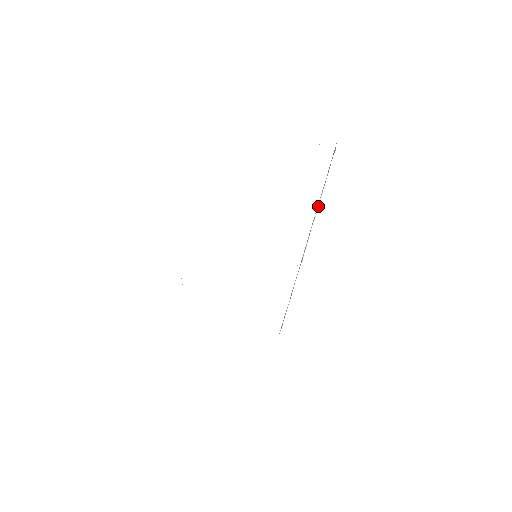
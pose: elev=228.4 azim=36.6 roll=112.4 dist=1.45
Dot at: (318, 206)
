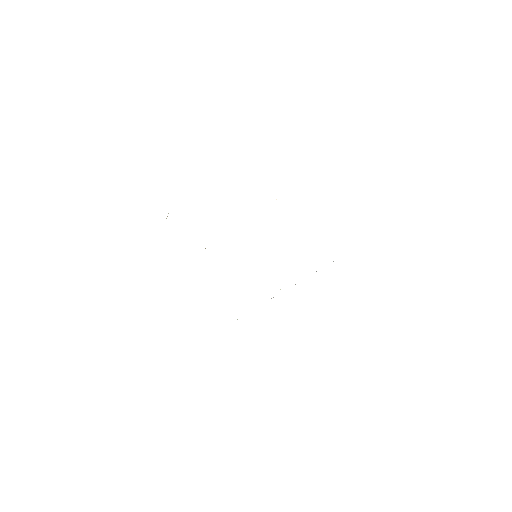
Dot at: occluded
